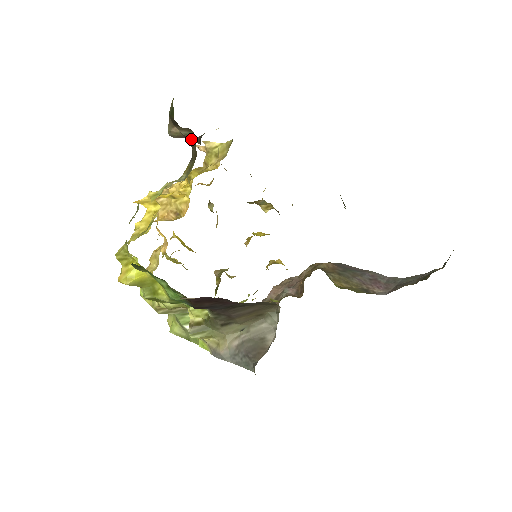
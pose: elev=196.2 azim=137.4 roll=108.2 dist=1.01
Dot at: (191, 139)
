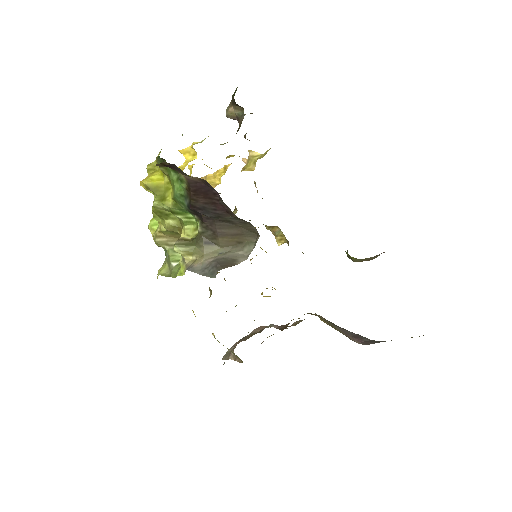
Dot at: (241, 118)
